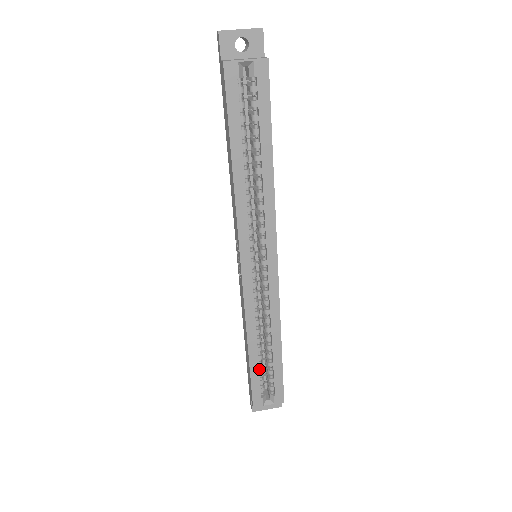
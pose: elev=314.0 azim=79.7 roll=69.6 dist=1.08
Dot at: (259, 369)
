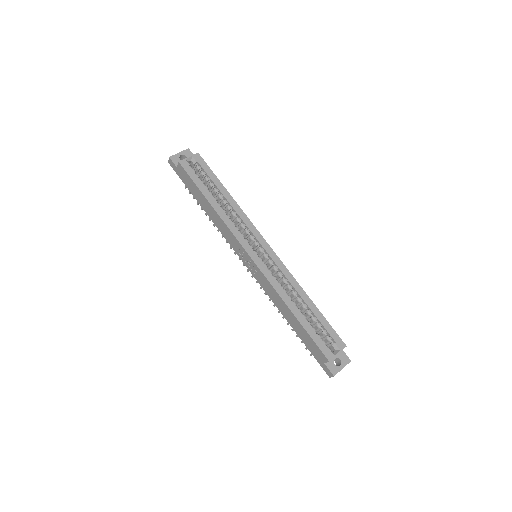
Dot at: (310, 328)
